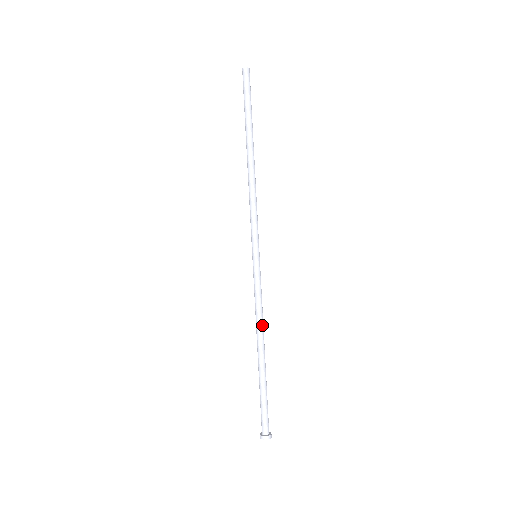
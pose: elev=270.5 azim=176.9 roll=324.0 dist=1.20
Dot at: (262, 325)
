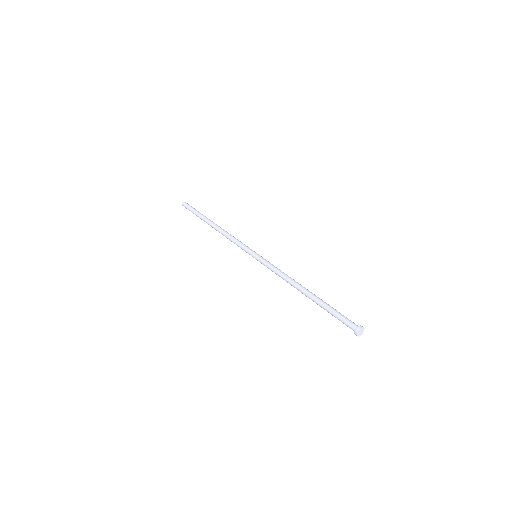
Dot at: (292, 280)
